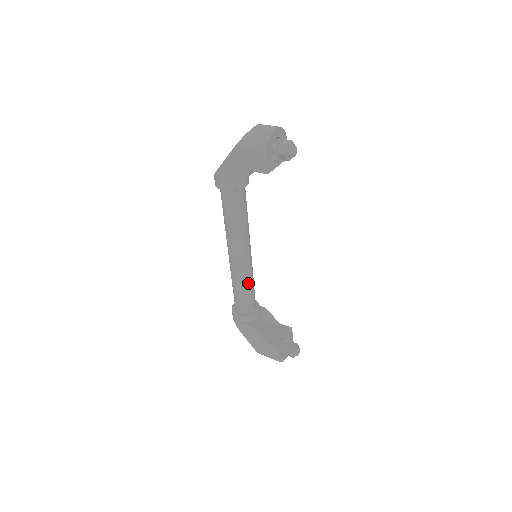
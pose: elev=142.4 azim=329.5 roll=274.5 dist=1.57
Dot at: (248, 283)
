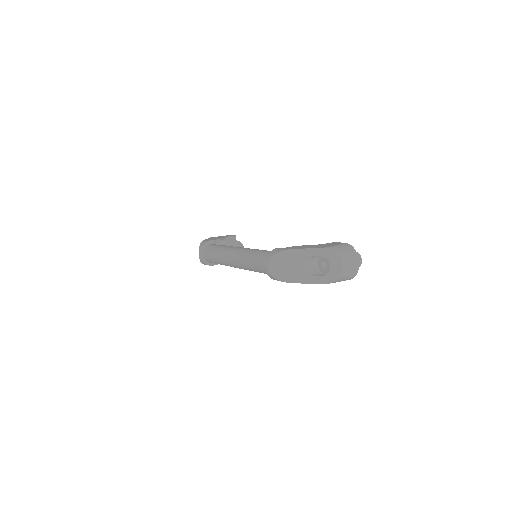
Dot at: occluded
